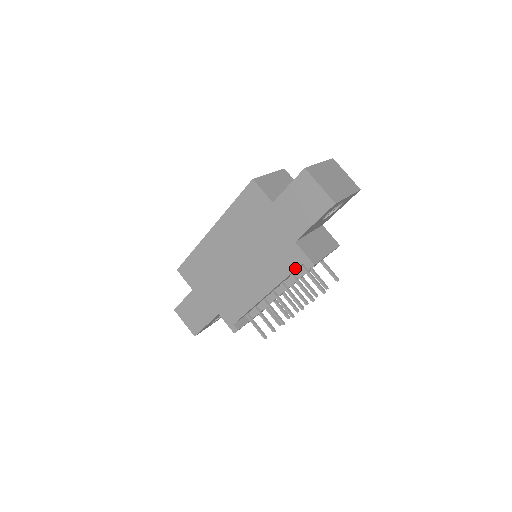
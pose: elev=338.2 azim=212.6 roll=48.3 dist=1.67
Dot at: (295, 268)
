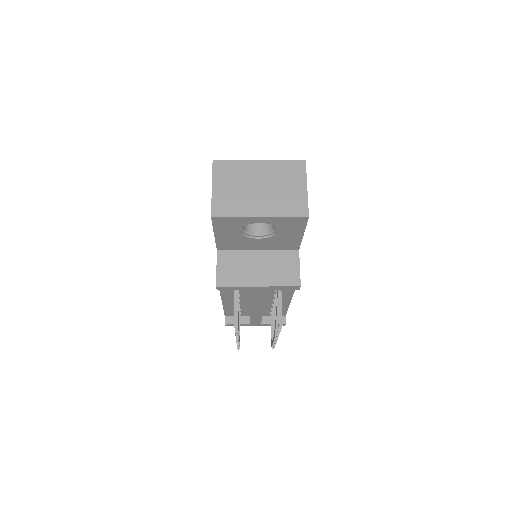
Dot at: occluded
